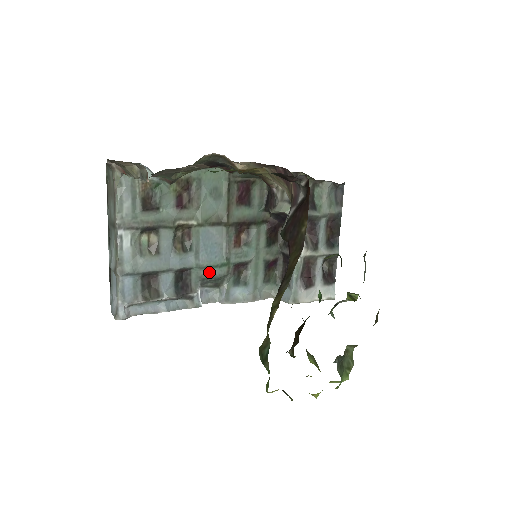
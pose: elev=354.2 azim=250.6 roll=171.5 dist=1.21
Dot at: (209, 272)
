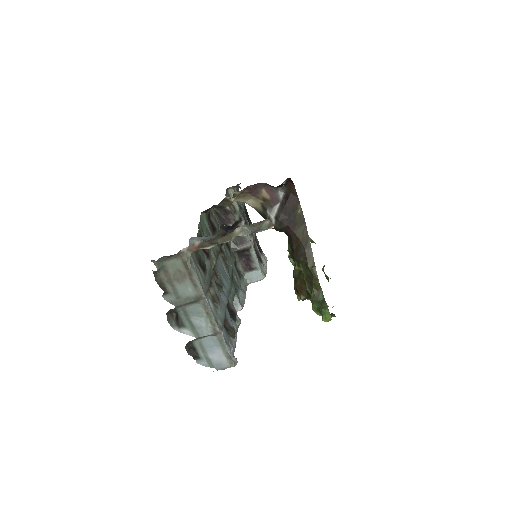
Dot at: (232, 292)
